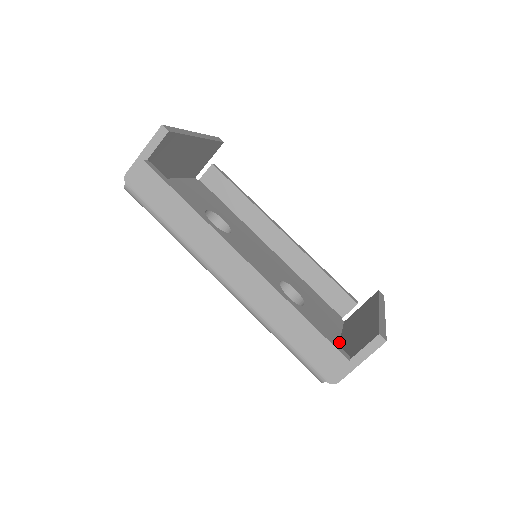
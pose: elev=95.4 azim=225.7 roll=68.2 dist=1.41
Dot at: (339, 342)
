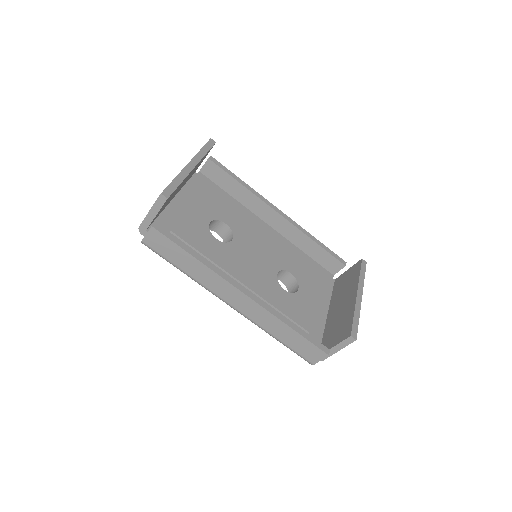
Dot at: (328, 311)
